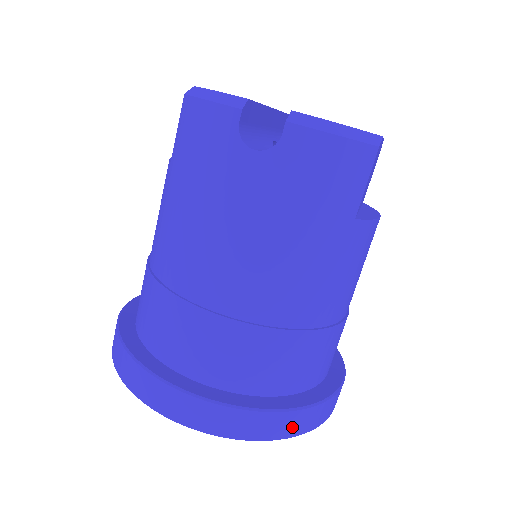
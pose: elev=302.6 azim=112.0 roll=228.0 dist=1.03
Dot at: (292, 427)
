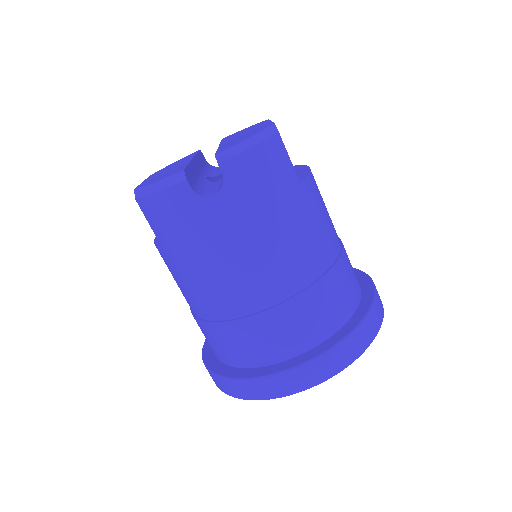
Dot at: (370, 332)
